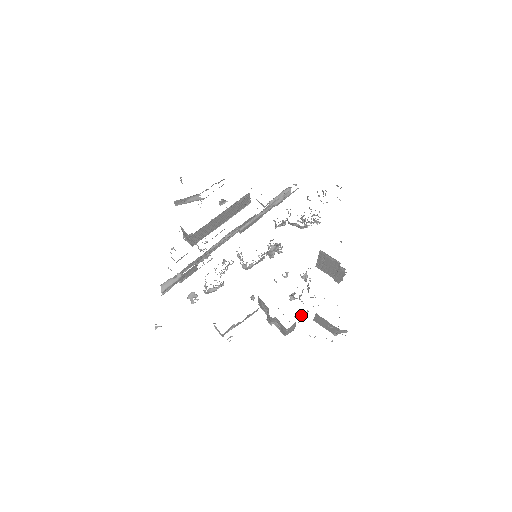
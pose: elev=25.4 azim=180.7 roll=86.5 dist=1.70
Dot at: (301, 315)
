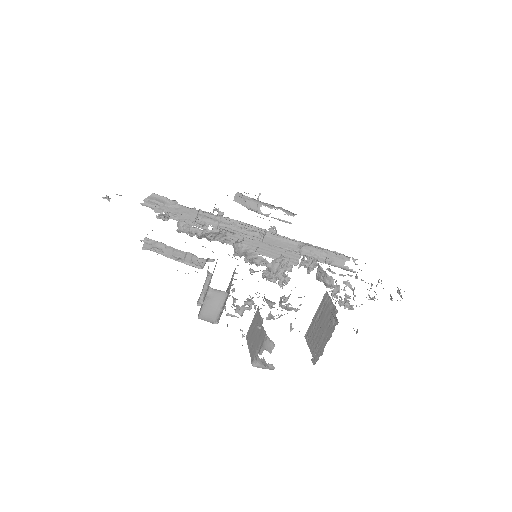
Dot at: occluded
